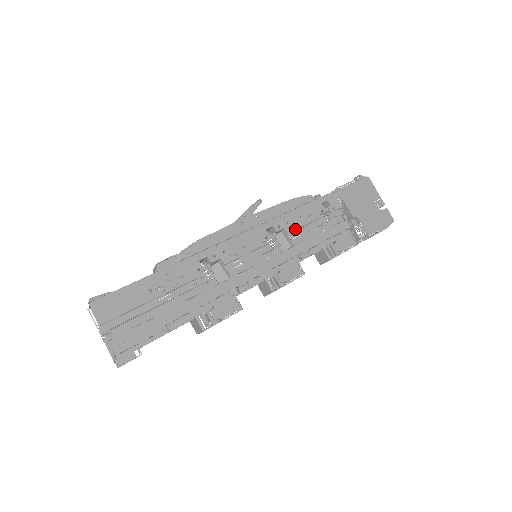
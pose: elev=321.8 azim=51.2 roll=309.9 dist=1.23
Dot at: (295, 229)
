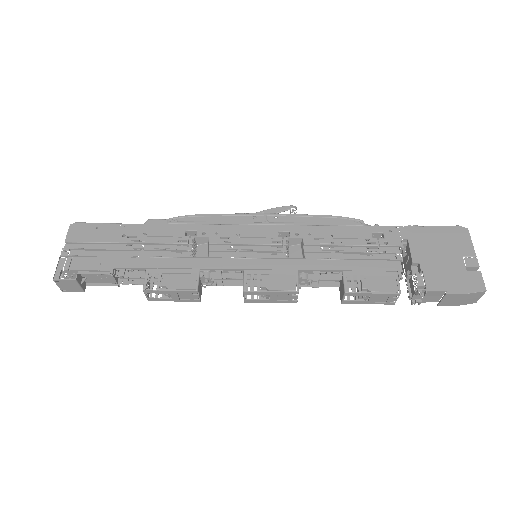
Dot at: (316, 244)
